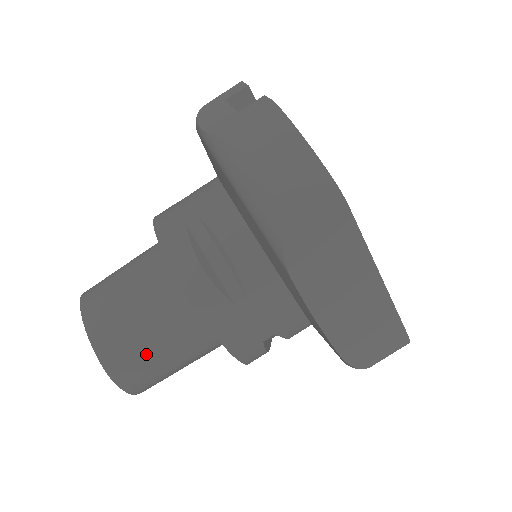
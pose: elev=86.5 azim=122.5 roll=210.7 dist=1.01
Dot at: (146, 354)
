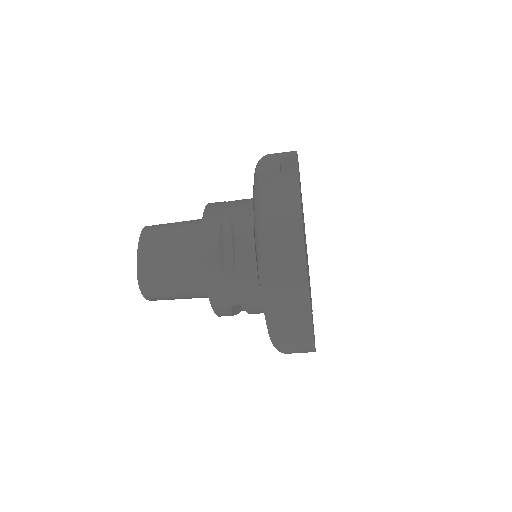
Dot at: (164, 278)
